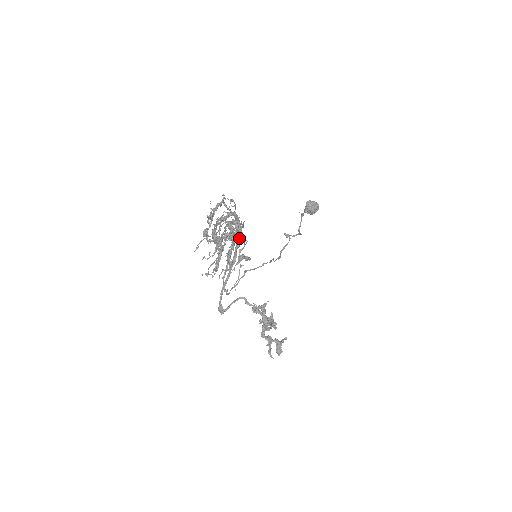
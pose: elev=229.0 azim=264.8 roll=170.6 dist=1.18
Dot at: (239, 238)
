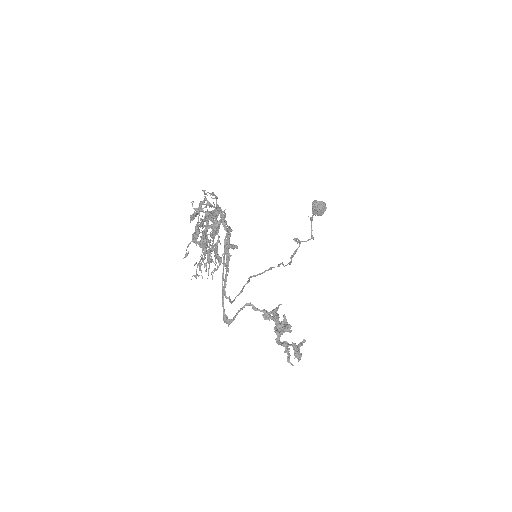
Dot at: (227, 233)
